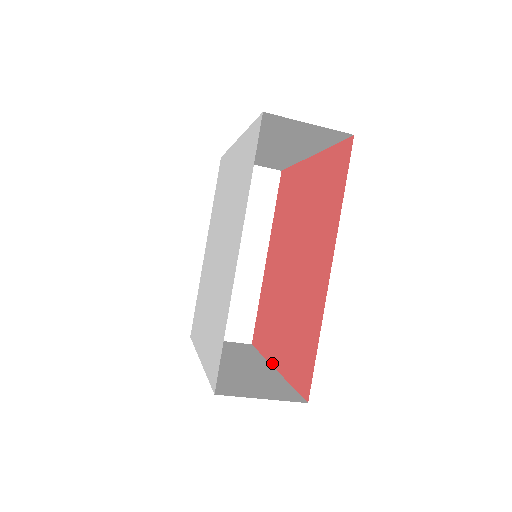
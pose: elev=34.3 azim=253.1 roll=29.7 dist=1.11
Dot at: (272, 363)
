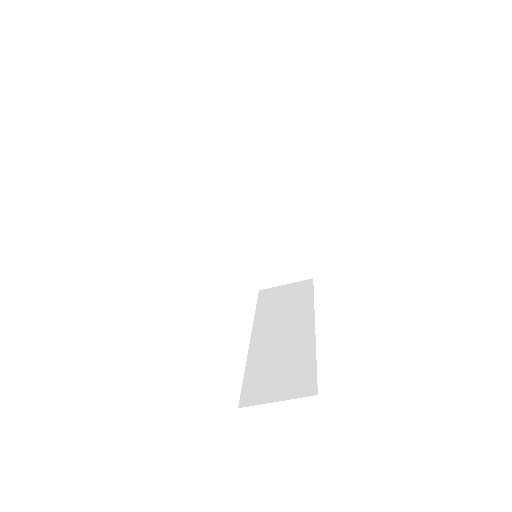
Dot at: occluded
